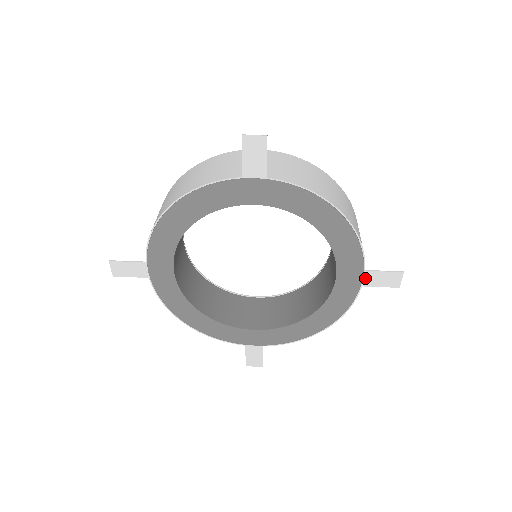
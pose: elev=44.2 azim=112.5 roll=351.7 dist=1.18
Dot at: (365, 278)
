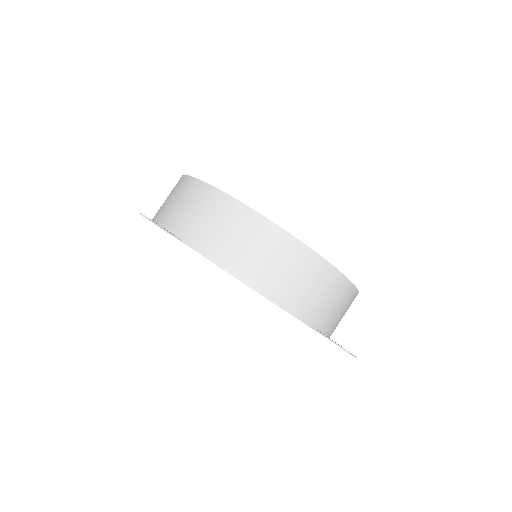
Dot at: occluded
